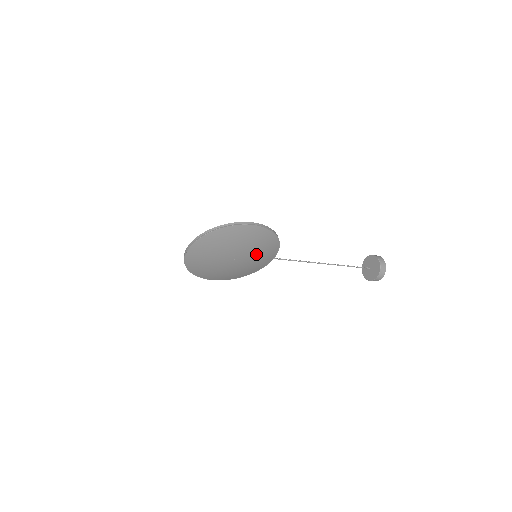
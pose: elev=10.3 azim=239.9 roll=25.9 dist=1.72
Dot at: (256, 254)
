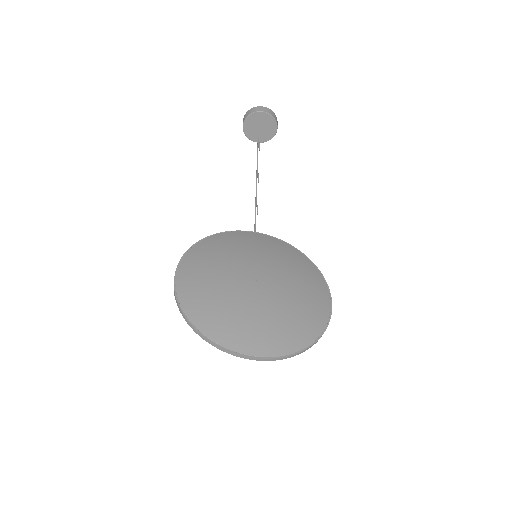
Dot at: occluded
